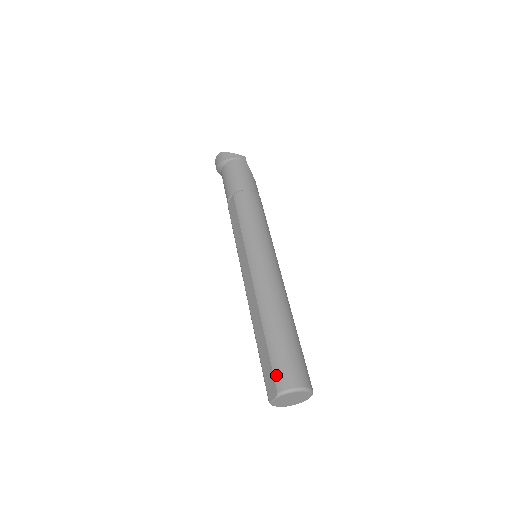
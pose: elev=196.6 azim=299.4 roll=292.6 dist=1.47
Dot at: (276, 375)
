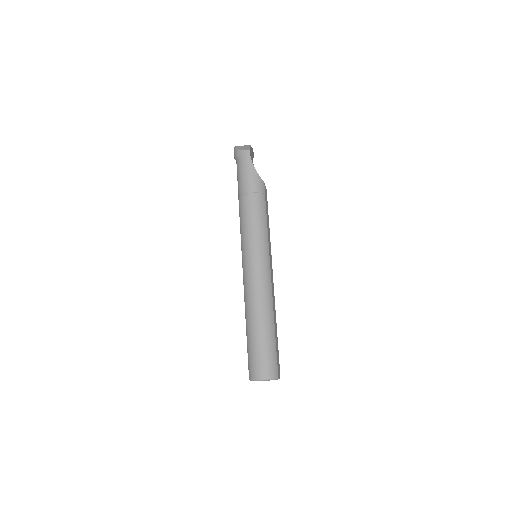
Dot at: (249, 367)
